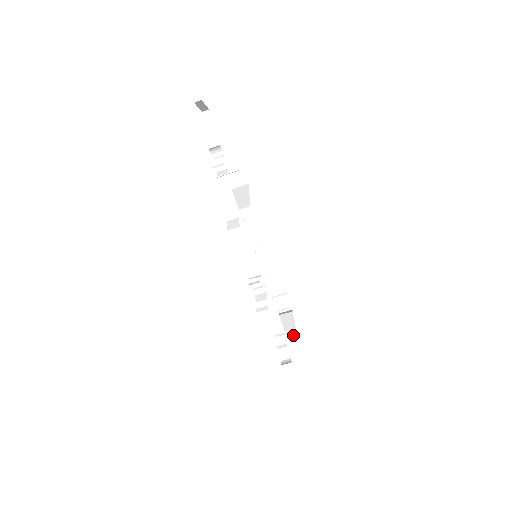
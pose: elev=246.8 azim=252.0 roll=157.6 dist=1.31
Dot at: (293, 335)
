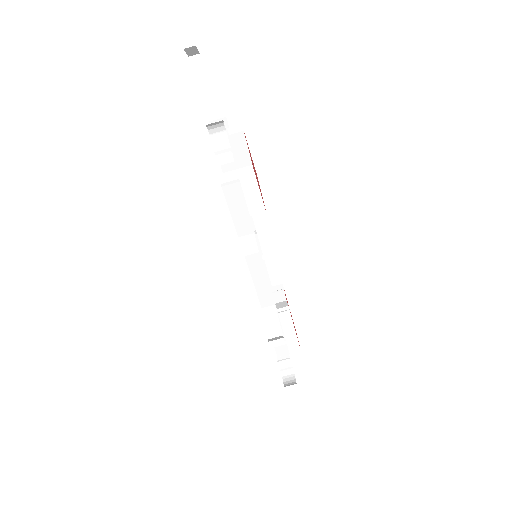
Dot at: (293, 340)
